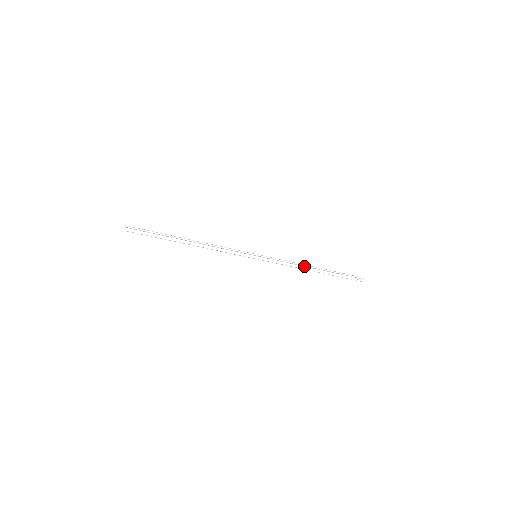
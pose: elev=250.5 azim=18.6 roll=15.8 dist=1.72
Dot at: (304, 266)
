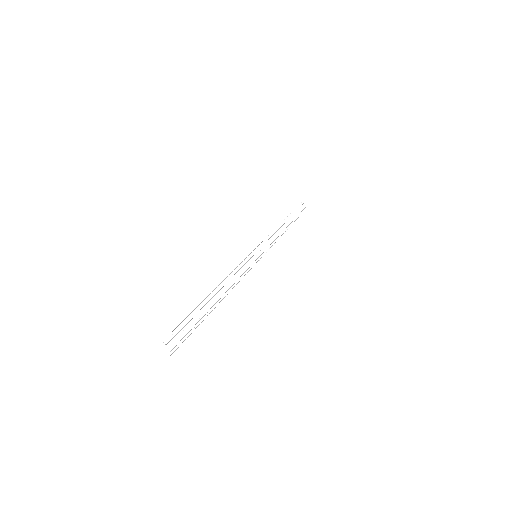
Dot at: occluded
